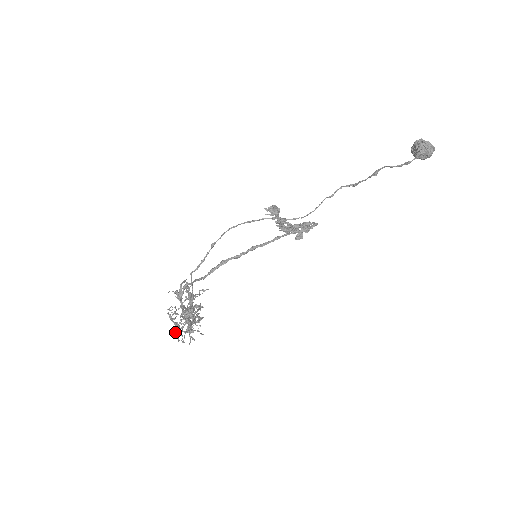
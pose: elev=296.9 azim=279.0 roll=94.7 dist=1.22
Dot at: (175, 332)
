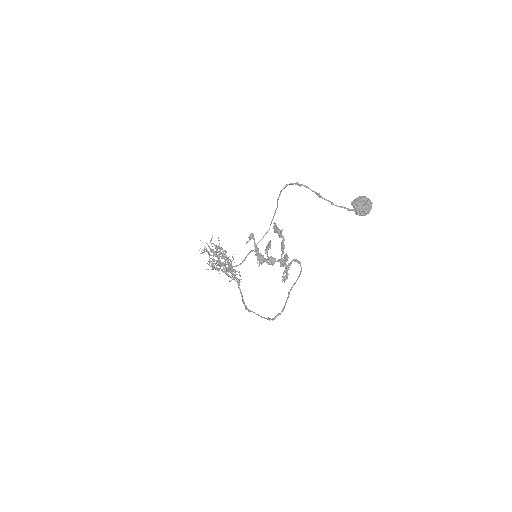
Dot at: occluded
